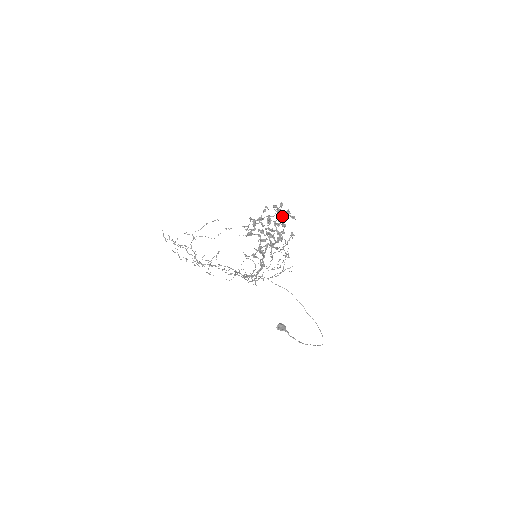
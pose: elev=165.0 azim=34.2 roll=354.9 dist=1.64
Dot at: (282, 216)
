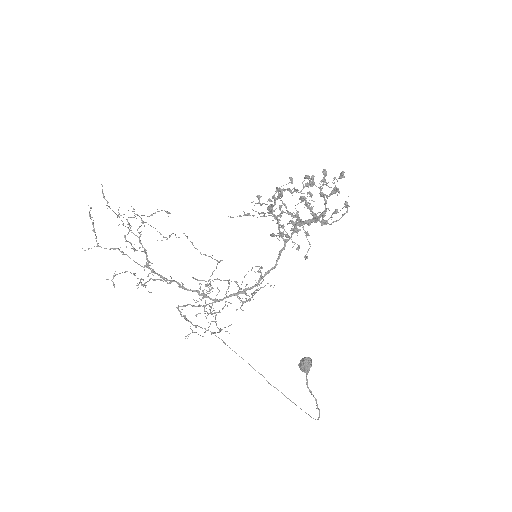
Dot at: occluded
